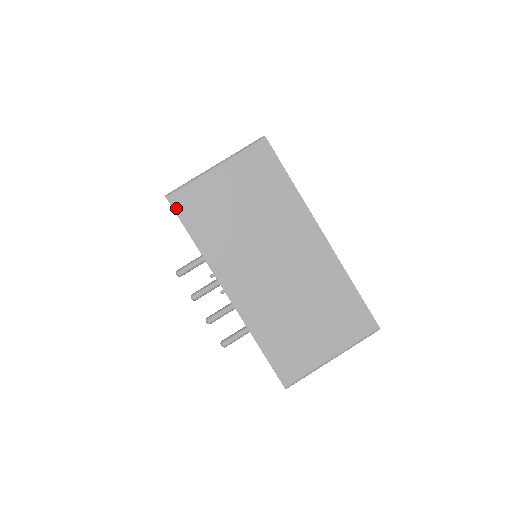
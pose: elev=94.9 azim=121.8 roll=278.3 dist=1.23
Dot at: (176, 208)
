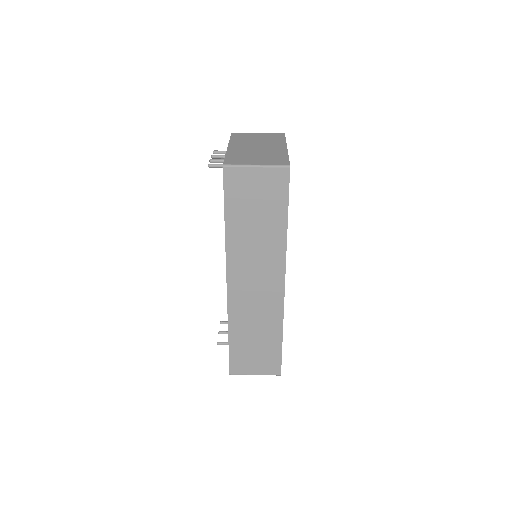
Dot at: (232, 134)
